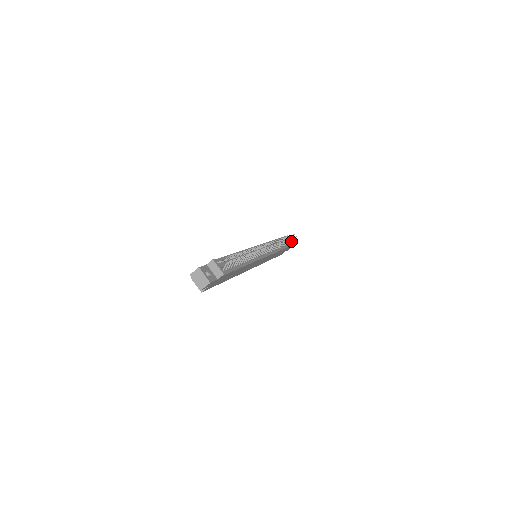
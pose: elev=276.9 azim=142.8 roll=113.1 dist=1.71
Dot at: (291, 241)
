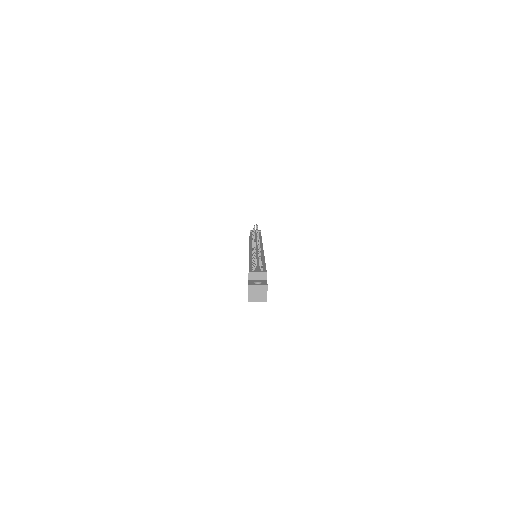
Dot at: occluded
